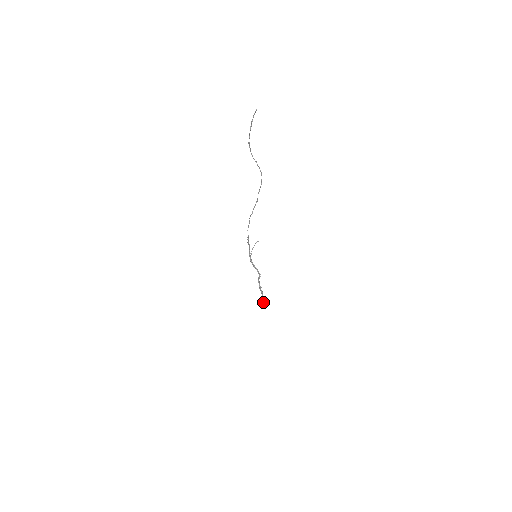
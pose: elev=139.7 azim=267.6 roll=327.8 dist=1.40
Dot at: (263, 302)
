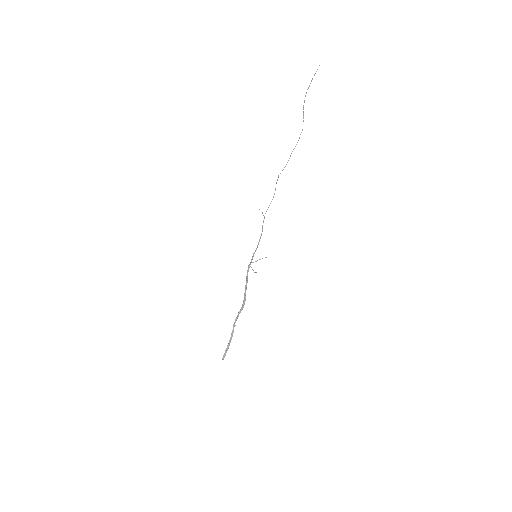
Dot at: (224, 356)
